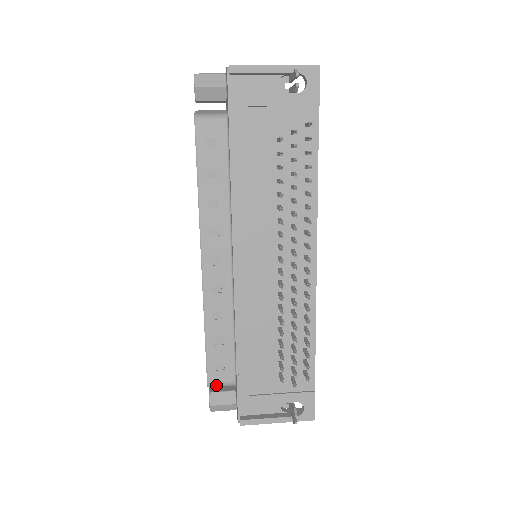
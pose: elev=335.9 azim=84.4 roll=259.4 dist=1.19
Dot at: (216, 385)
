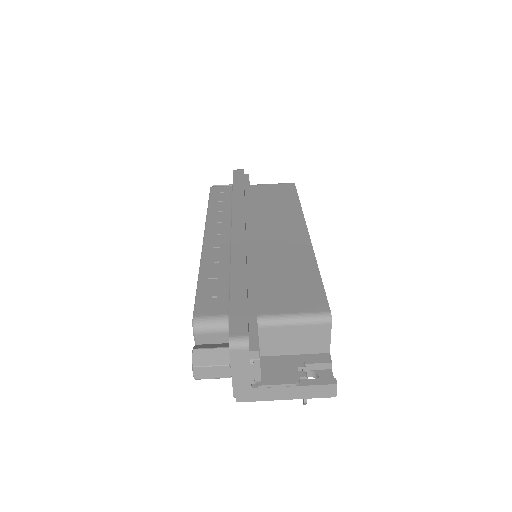
Dot at: occluded
